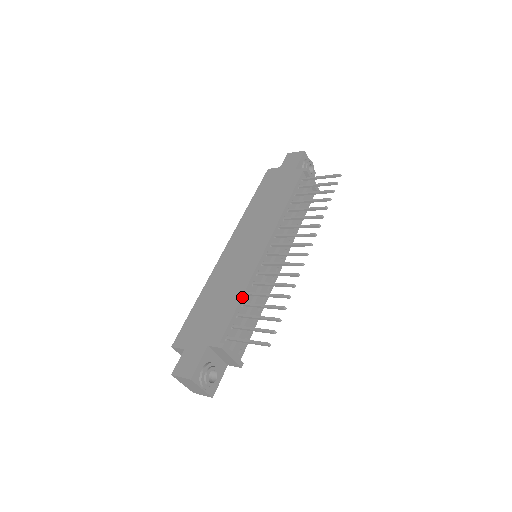
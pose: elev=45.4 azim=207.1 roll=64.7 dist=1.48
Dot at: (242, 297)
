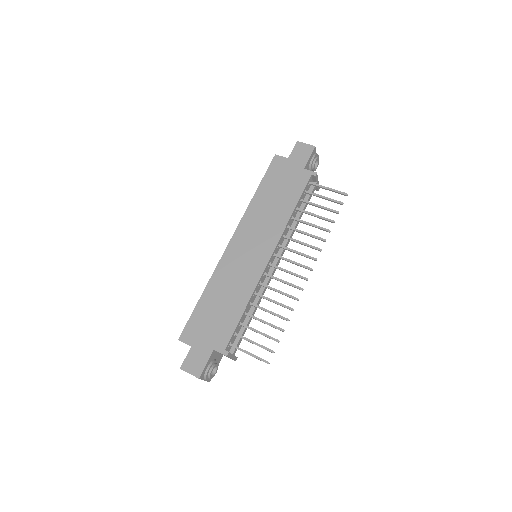
Dot at: (245, 308)
